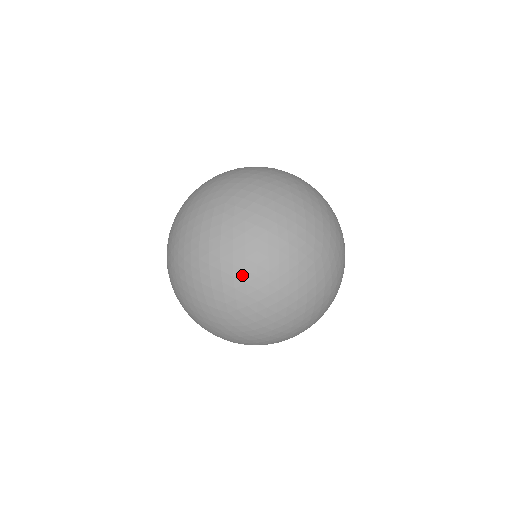
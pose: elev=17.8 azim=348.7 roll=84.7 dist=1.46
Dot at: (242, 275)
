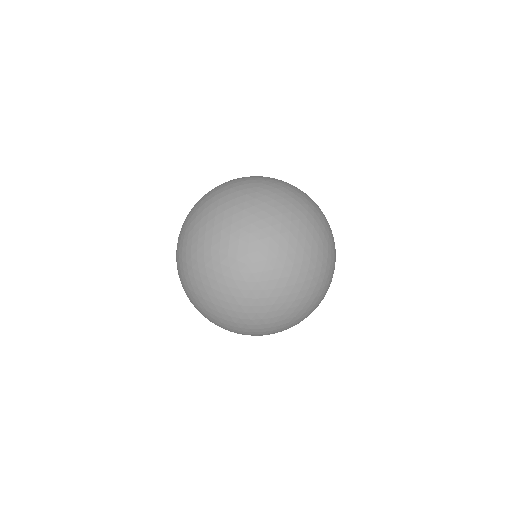
Dot at: (292, 187)
